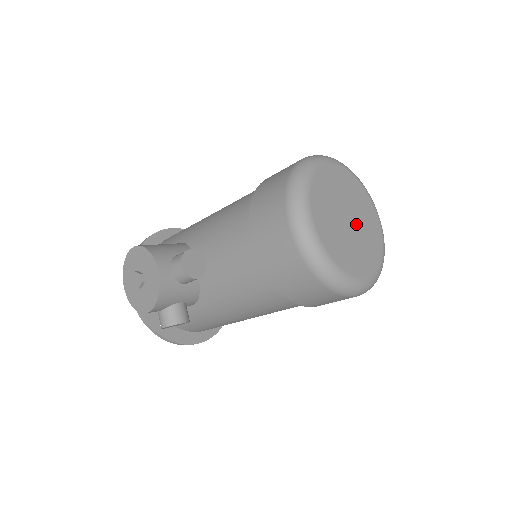
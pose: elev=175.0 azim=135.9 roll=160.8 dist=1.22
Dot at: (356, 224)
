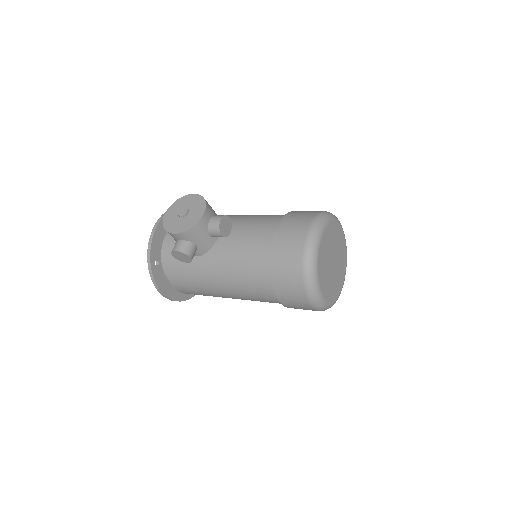
Dot at: (335, 268)
